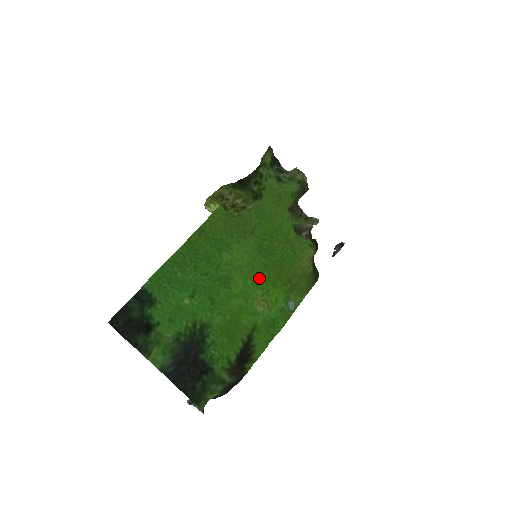
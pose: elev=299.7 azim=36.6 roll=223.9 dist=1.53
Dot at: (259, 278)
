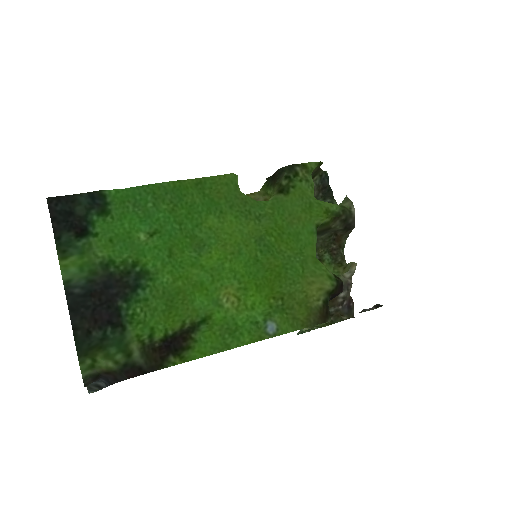
Dot at: (242, 268)
